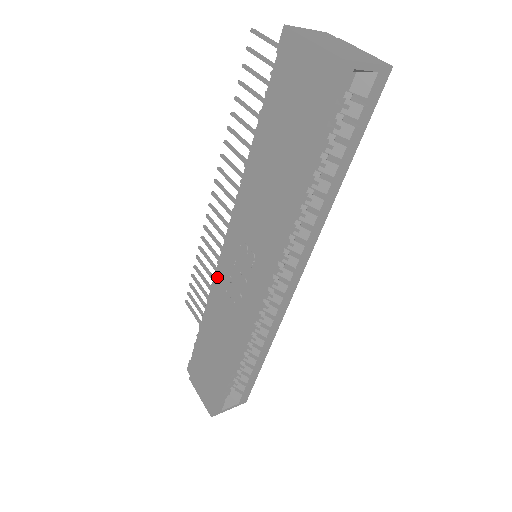
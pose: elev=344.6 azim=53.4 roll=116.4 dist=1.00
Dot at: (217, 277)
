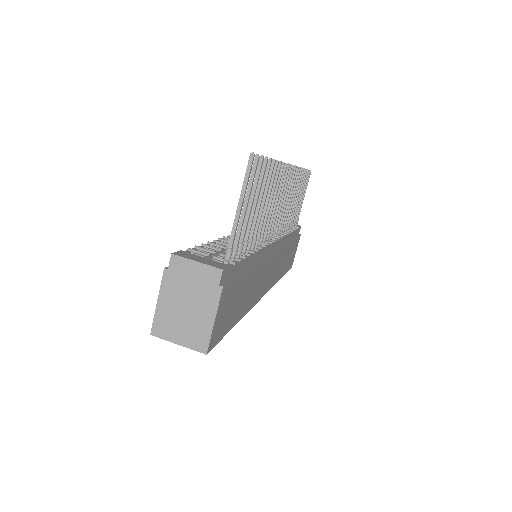
Dot at: occluded
